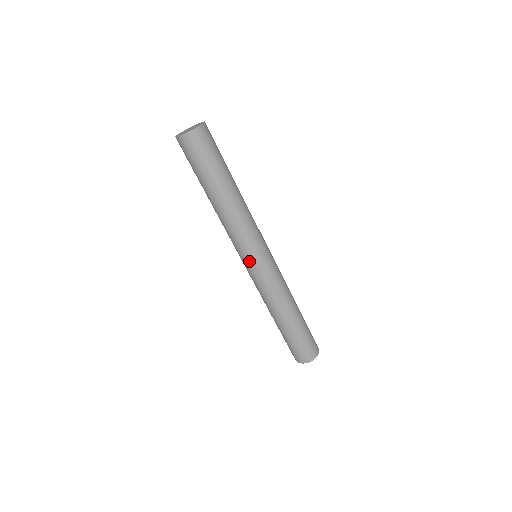
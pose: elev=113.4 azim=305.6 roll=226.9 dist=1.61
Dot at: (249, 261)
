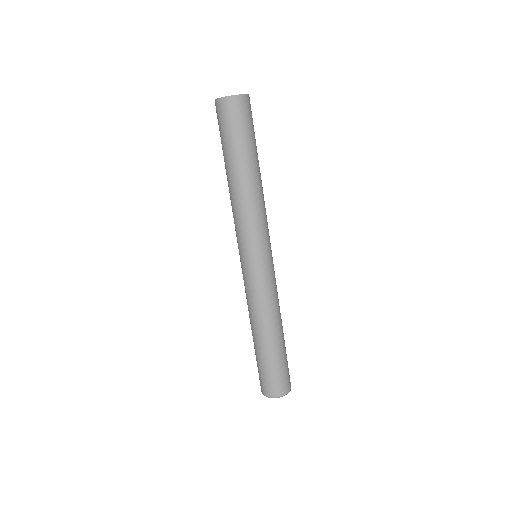
Dot at: (244, 256)
